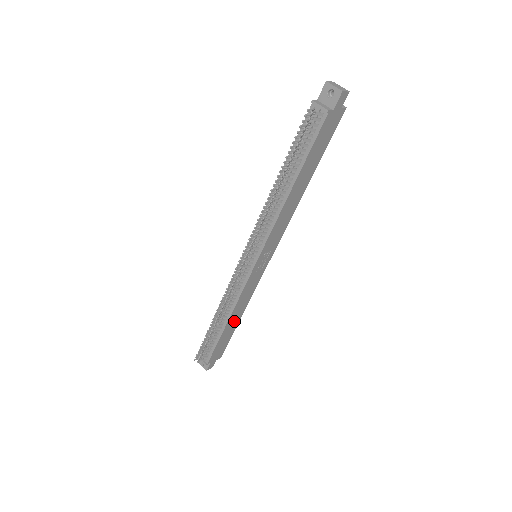
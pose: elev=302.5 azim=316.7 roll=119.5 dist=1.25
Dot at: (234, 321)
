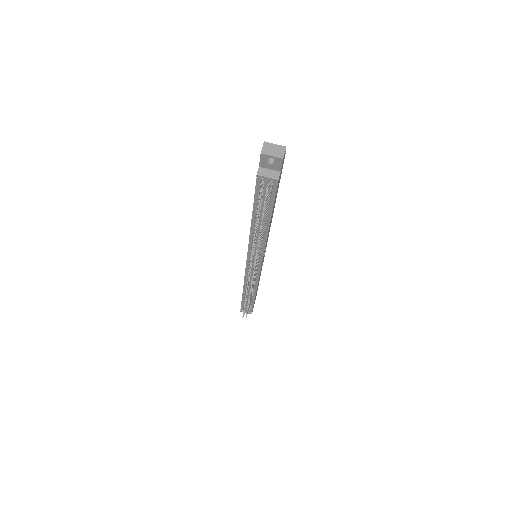
Dot at: occluded
